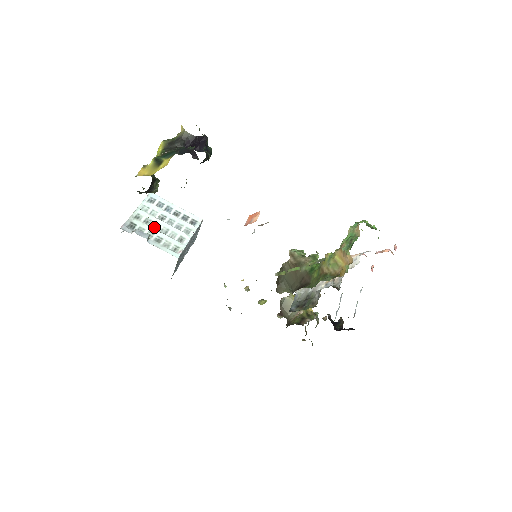
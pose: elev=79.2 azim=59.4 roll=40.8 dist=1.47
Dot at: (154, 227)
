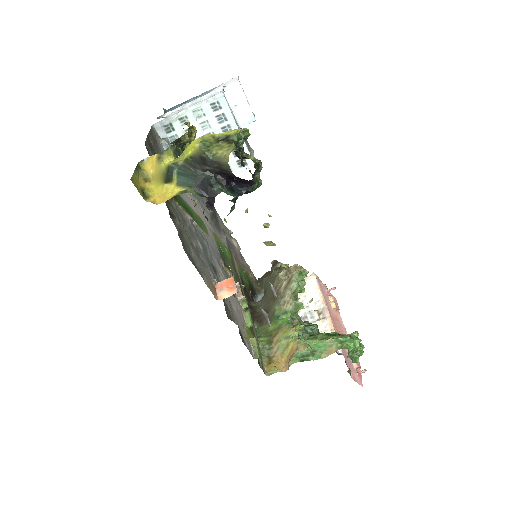
Dot at: occluded
